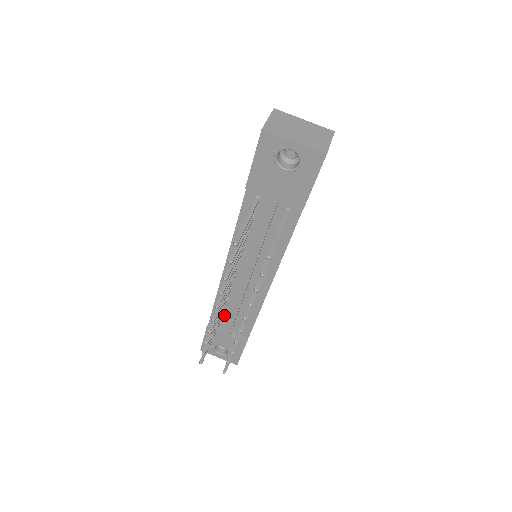
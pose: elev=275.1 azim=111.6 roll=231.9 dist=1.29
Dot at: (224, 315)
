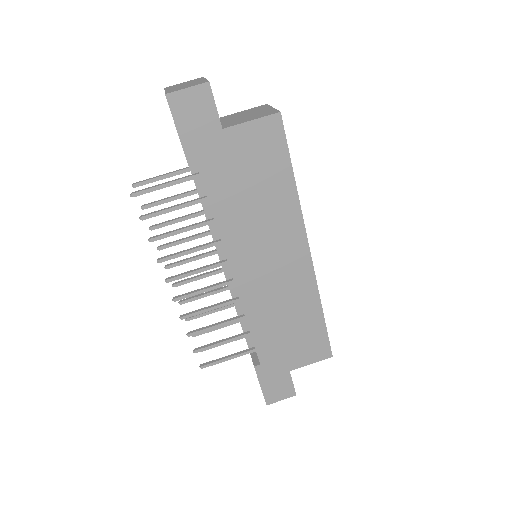
Dot at: occluded
